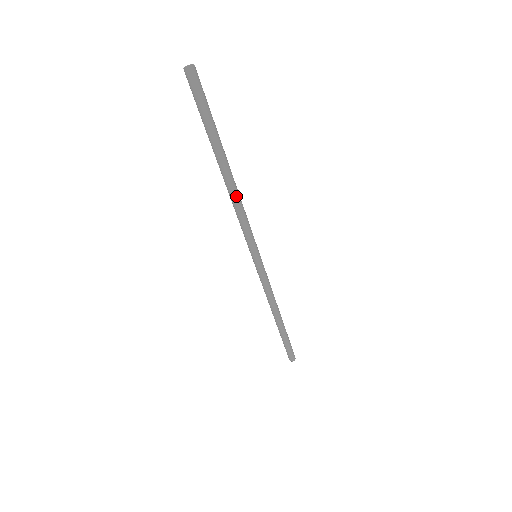
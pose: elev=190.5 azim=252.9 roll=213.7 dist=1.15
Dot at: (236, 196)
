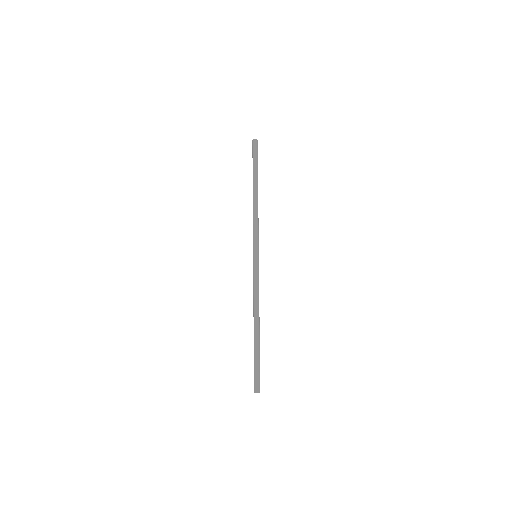
Dot at: (257, 206)
